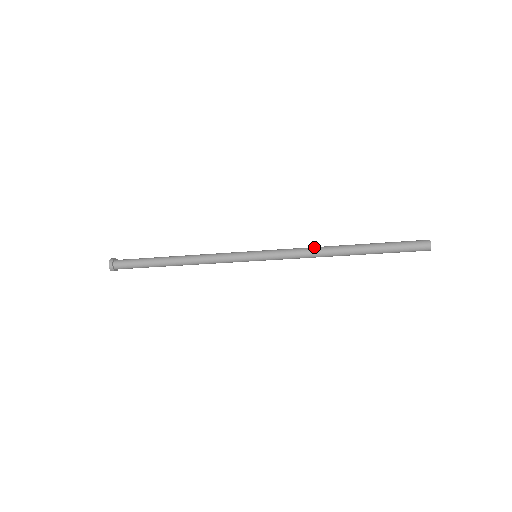
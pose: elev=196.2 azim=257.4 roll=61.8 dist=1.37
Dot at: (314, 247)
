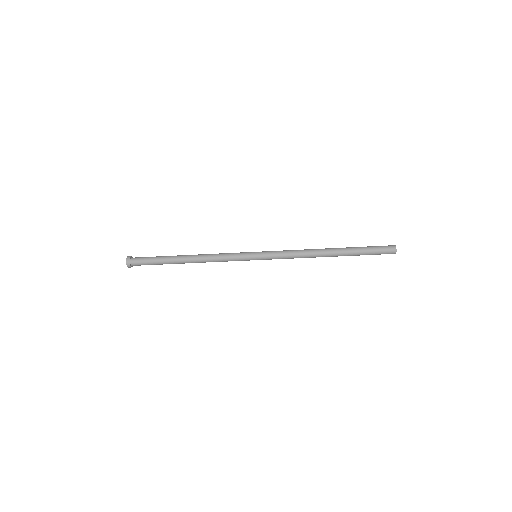
Dot at: (304, 250)
